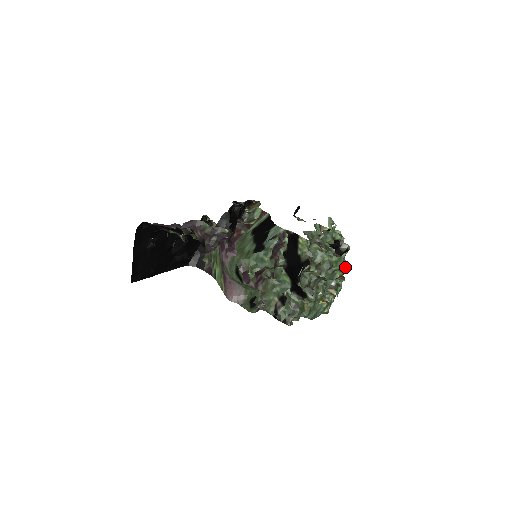
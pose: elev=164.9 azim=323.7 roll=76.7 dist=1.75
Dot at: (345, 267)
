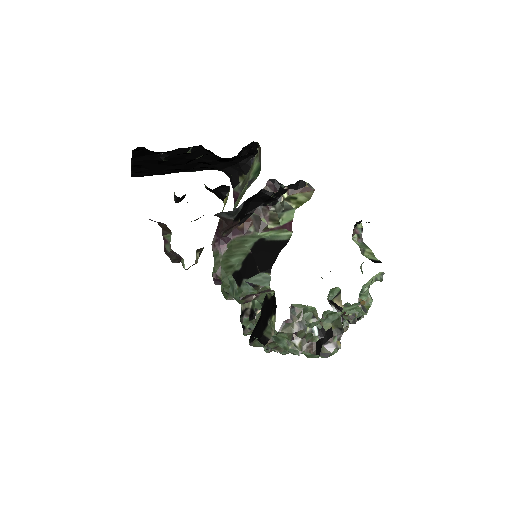
Dot at: occluded
